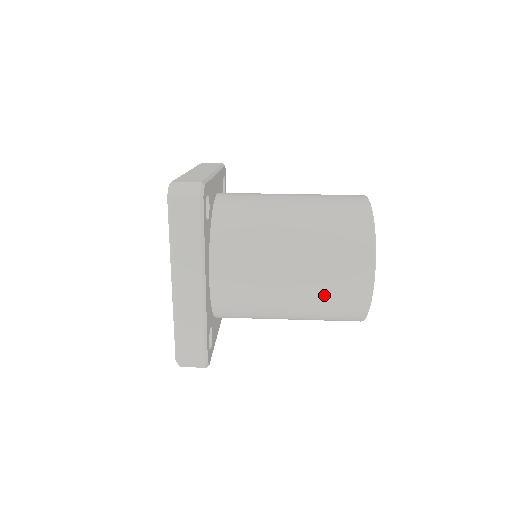
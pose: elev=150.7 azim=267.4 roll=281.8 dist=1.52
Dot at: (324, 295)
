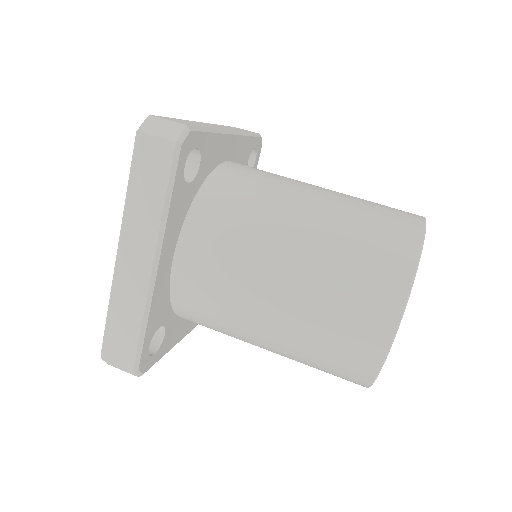
Dot at: (317, 334)
